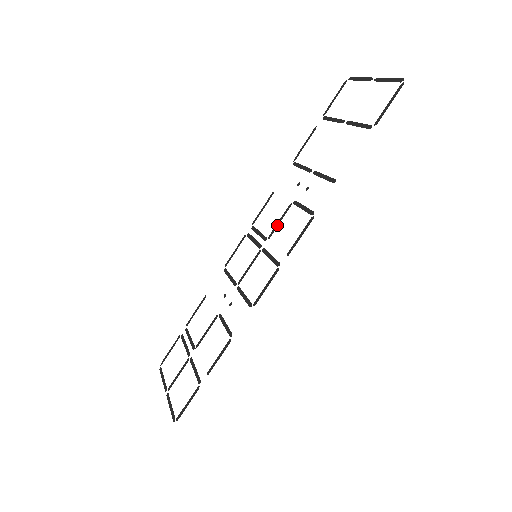
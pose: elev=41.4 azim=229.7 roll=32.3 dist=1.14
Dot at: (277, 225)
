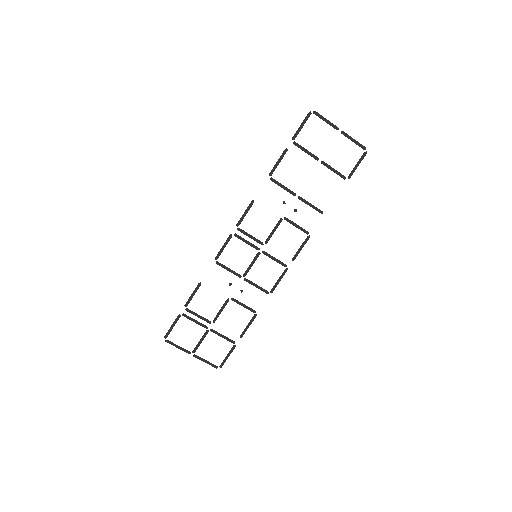
Dot at: (272, 234)
